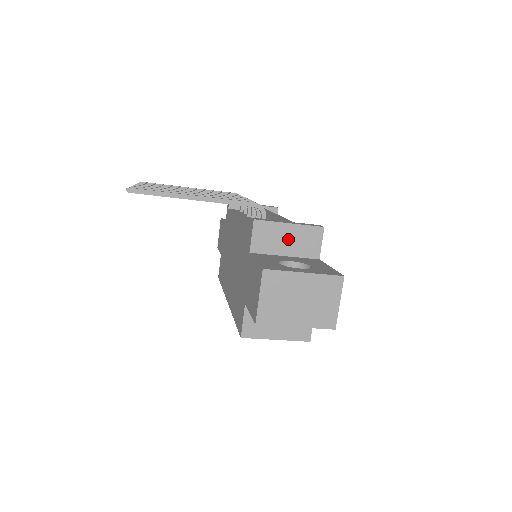
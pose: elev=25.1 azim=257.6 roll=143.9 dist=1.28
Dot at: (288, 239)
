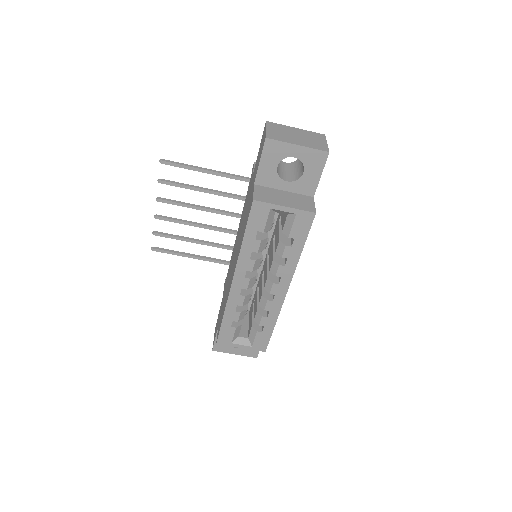
Dot at: occluded
